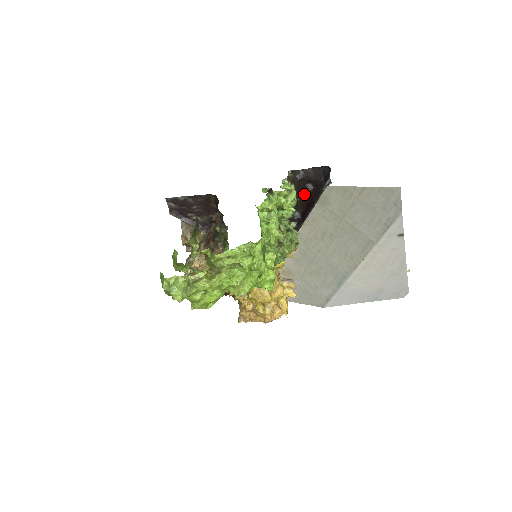
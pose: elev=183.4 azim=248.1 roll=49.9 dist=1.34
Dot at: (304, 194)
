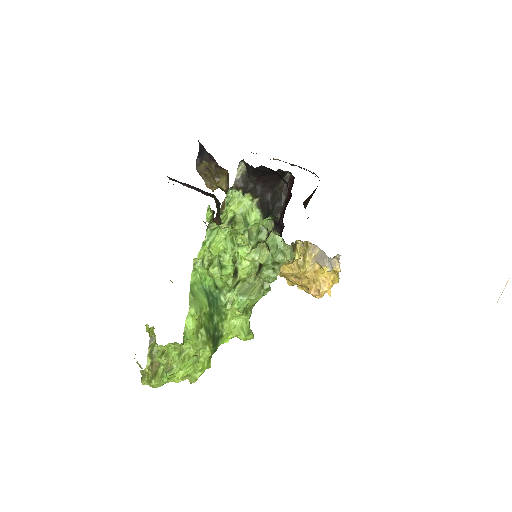
Dot at: occluded
